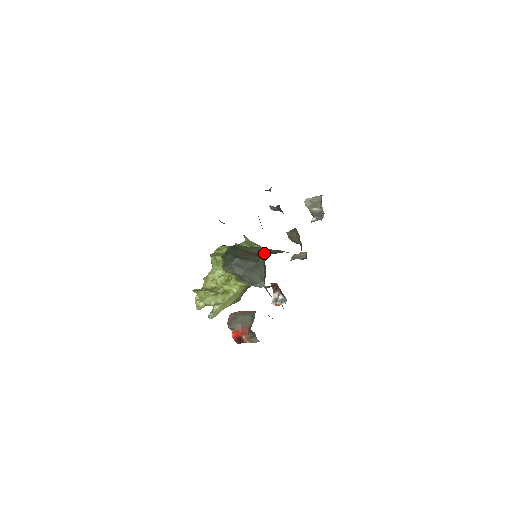
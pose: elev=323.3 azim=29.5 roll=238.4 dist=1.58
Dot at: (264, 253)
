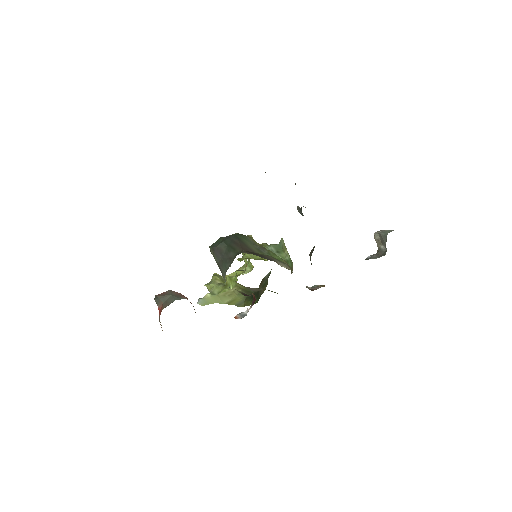
Dot at: (257, 253)
